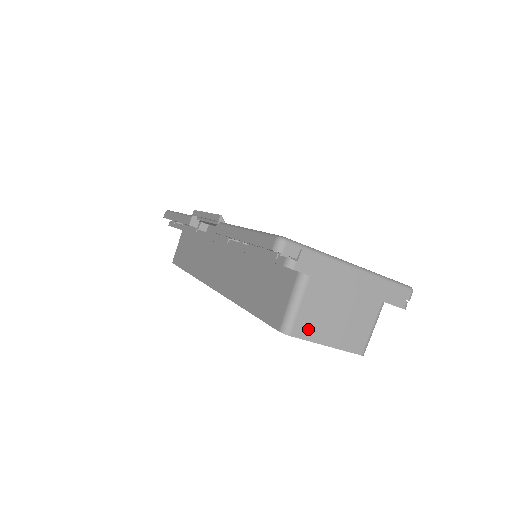
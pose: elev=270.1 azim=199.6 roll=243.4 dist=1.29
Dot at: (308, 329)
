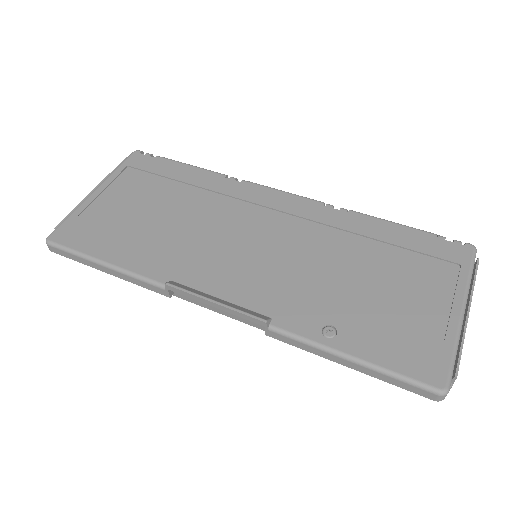
Dot at: occluded
